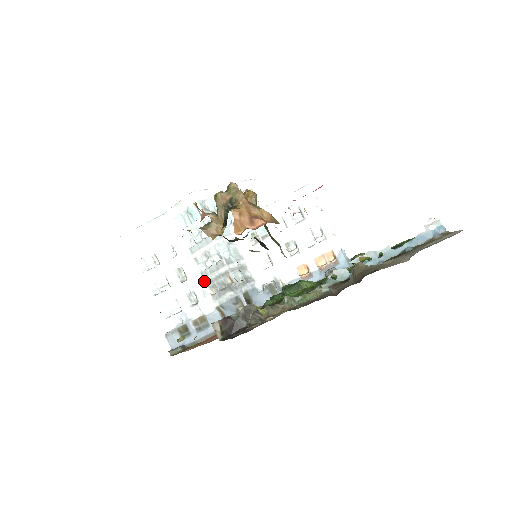
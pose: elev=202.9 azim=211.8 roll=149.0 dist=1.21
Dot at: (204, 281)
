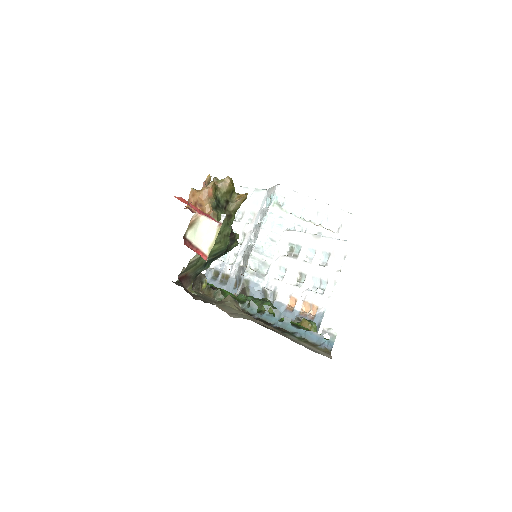
Dot at: (244, 253)
